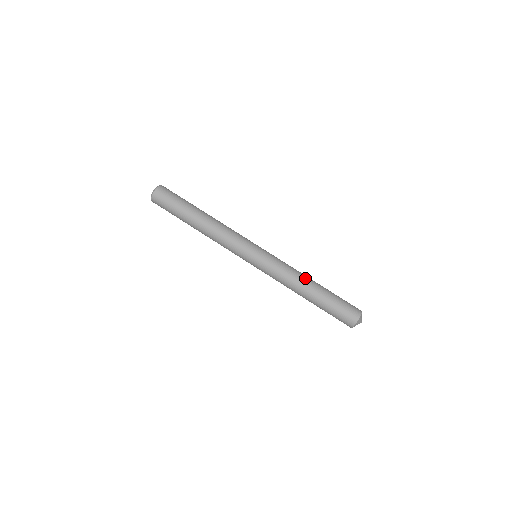
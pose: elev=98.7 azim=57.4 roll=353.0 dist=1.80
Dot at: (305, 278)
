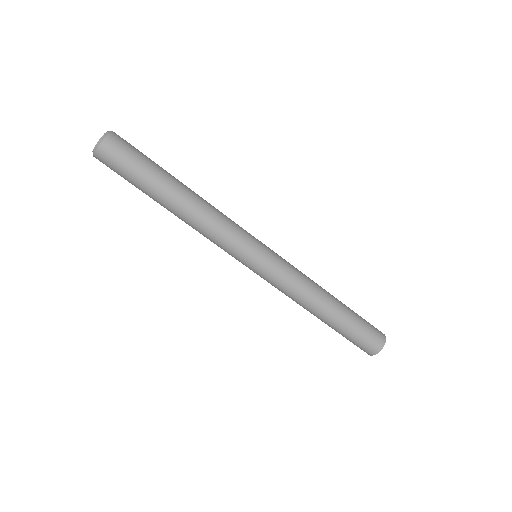
Dot at: (321, 297)
